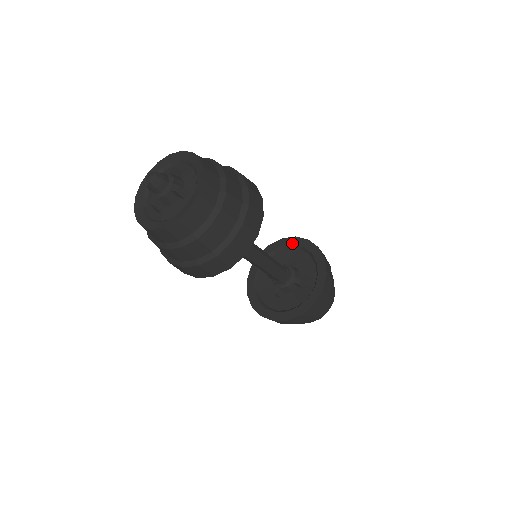
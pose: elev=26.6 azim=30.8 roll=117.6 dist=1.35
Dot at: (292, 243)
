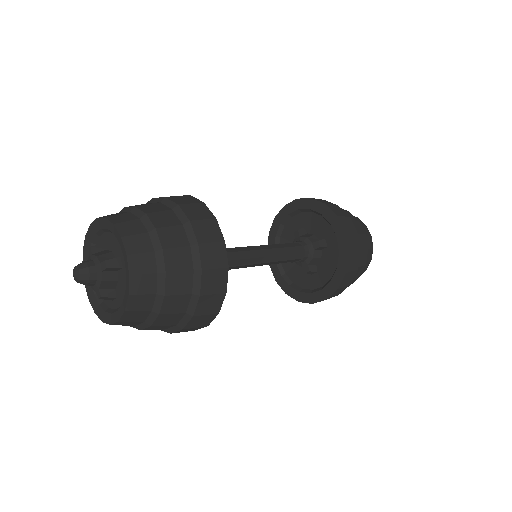
Dot at: (286, 214)
